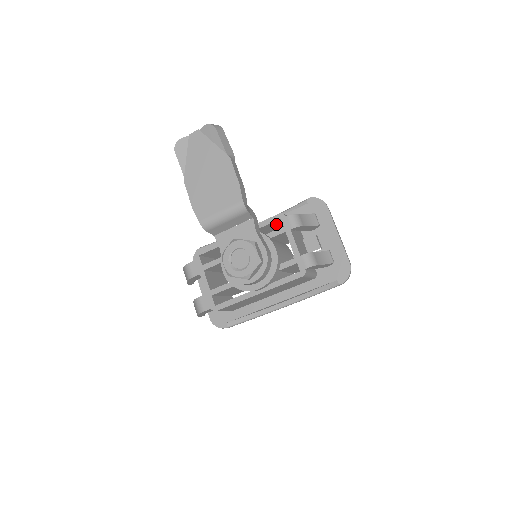
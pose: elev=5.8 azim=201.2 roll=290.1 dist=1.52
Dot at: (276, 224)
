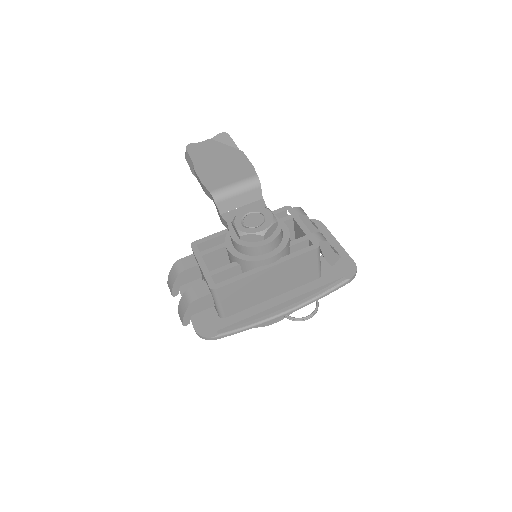
Dot at: occluded
